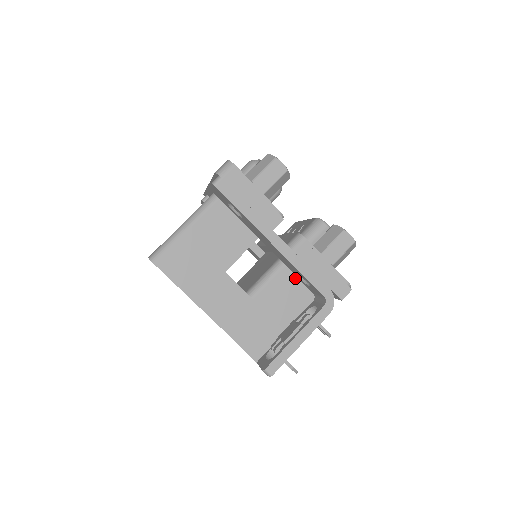
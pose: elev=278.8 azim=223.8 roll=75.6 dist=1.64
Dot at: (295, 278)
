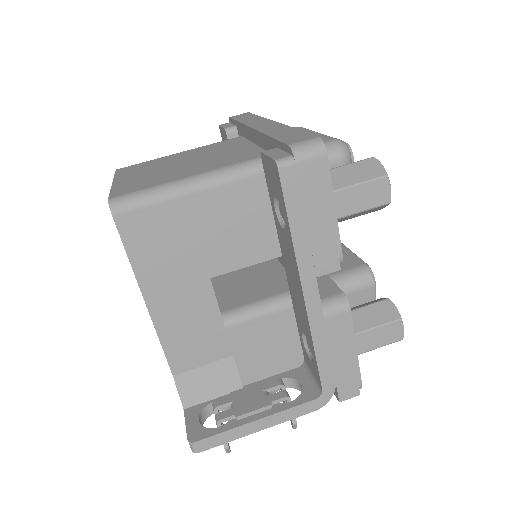
Dot at: (294, 328)
